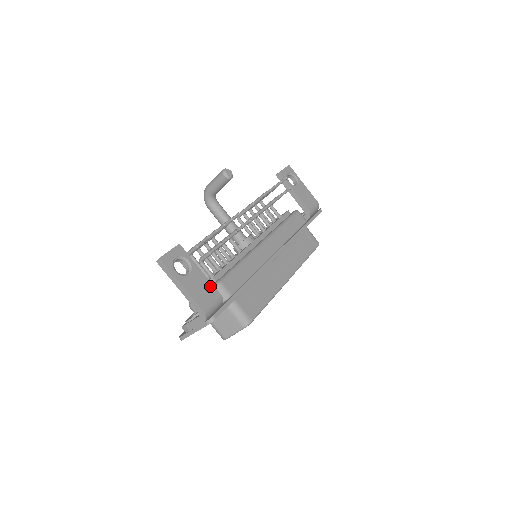
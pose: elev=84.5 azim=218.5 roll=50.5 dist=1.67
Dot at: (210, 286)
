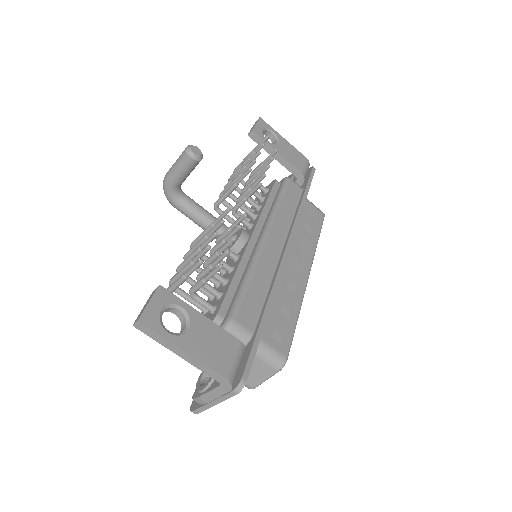
Dot at: (222, 334)
